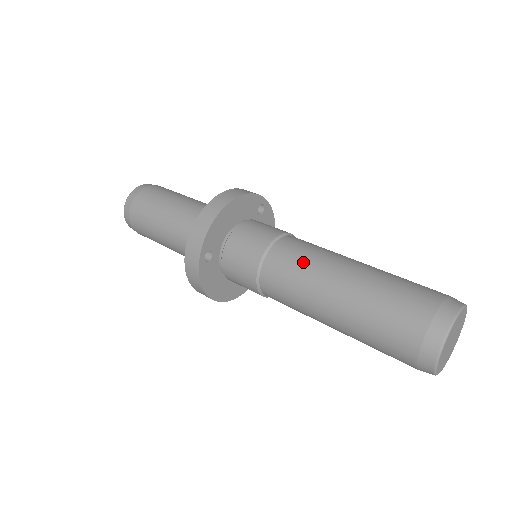
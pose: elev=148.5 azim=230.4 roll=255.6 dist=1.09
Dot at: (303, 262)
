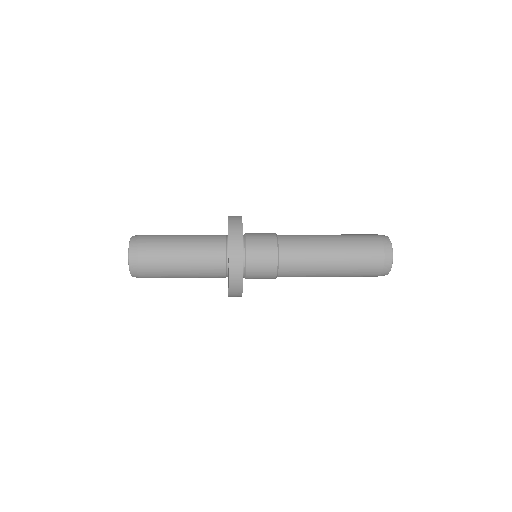
Dot at: (304, 244)
